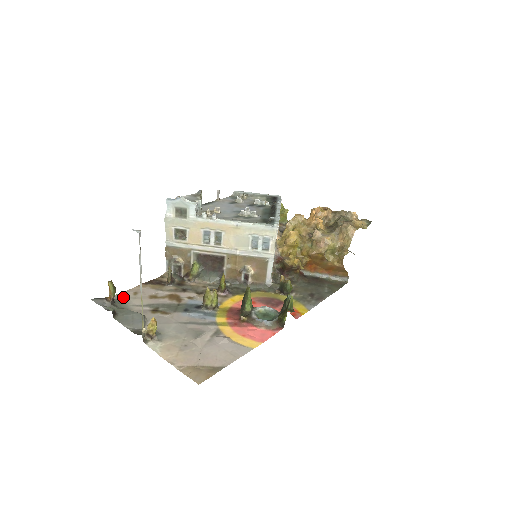
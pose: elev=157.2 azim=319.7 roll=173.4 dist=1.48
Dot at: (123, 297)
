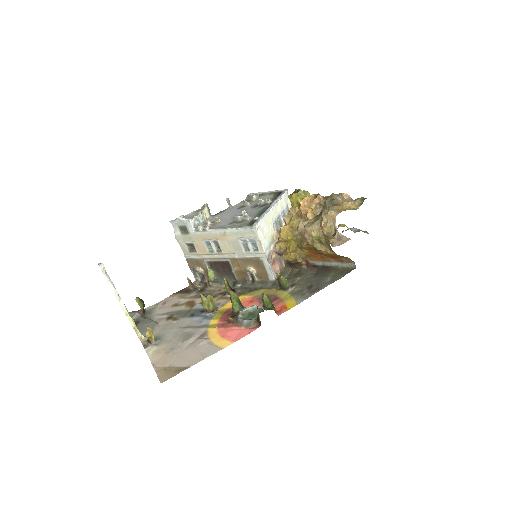
Dot at: (153, 308)
